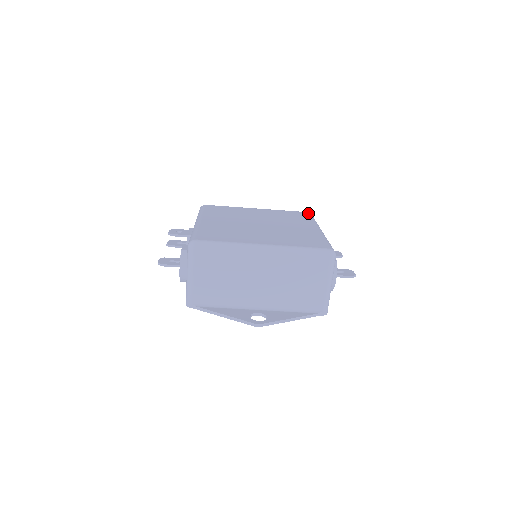
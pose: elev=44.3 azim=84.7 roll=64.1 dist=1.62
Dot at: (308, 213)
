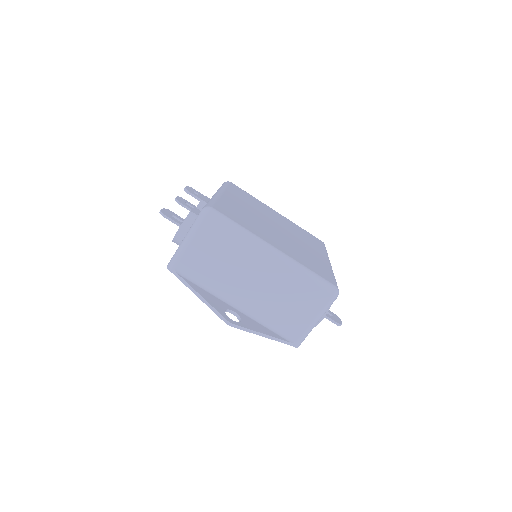
Dot at: (323, 242)
